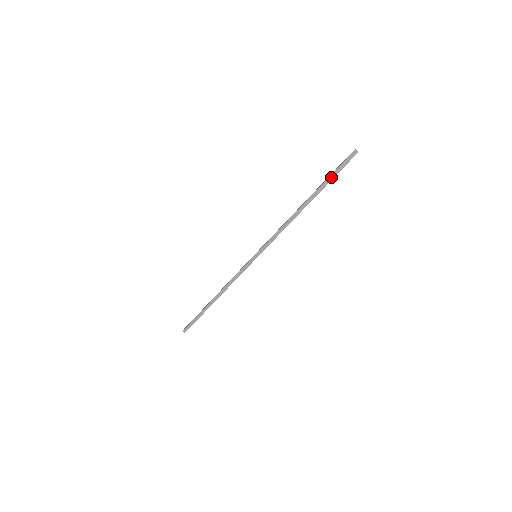
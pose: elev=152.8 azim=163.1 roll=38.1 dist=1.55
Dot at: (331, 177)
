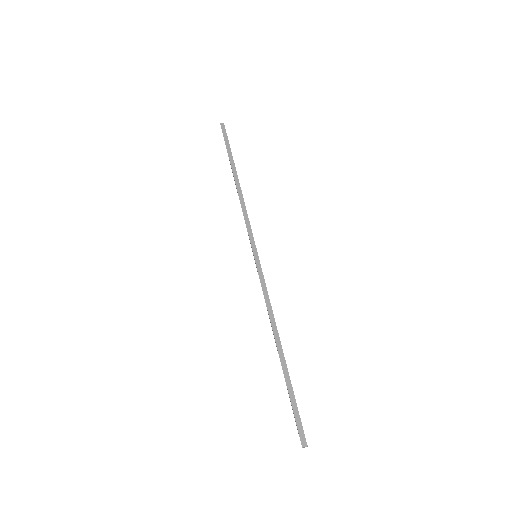
Dot at: (290, 400)
